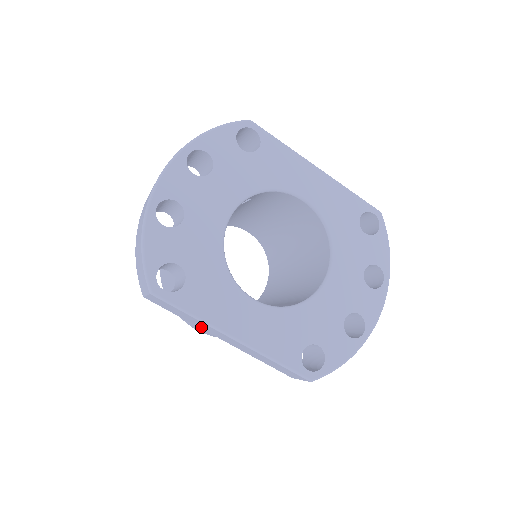
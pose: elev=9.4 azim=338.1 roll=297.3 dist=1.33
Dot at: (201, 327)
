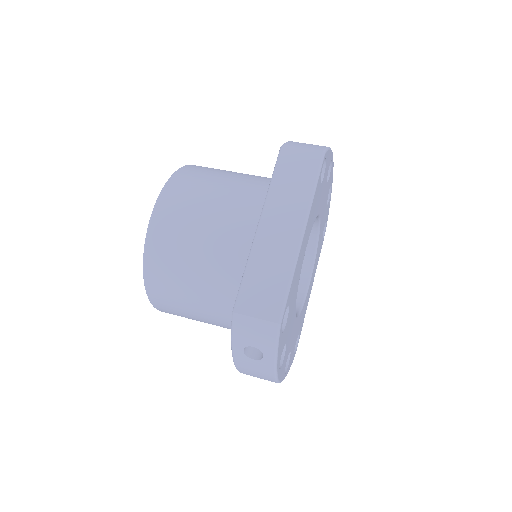
Dot at: occluded
